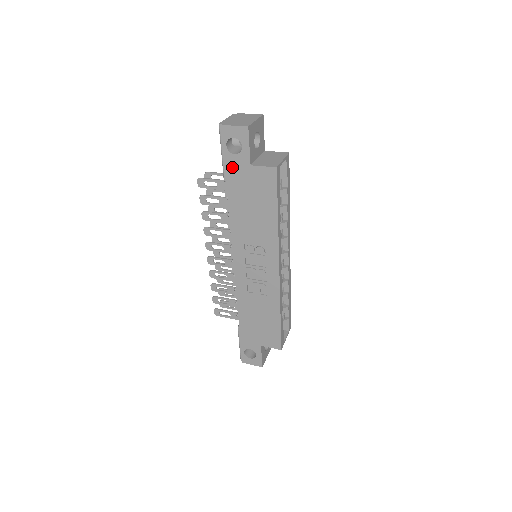
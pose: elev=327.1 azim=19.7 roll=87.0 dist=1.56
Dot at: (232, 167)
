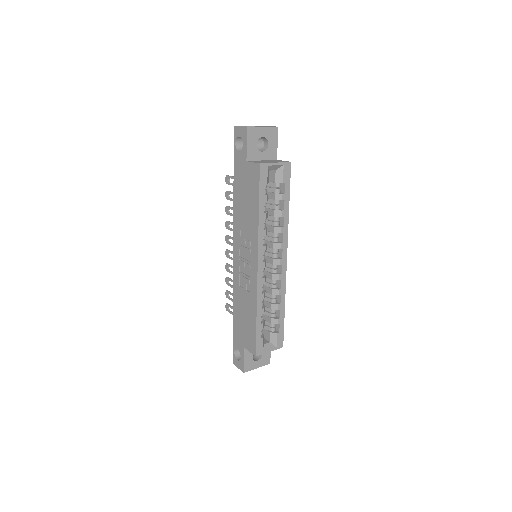
Dot at: (237, 163)
